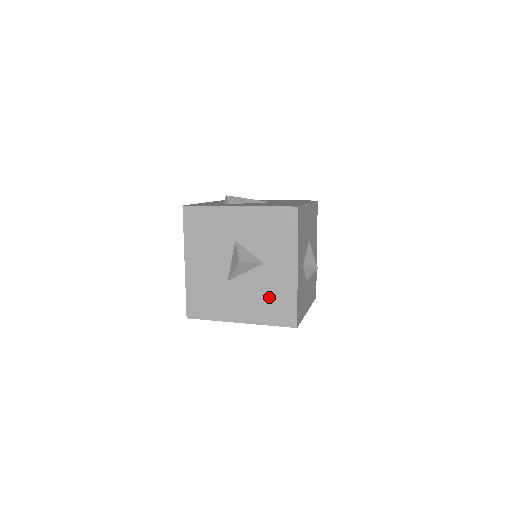
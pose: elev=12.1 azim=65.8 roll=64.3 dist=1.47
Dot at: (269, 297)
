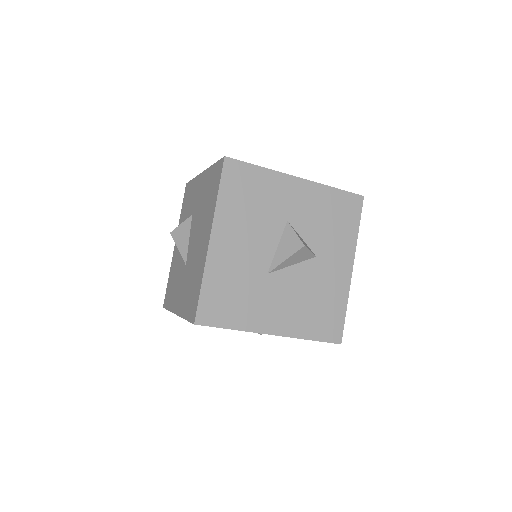
Dot at: (316, 301)
